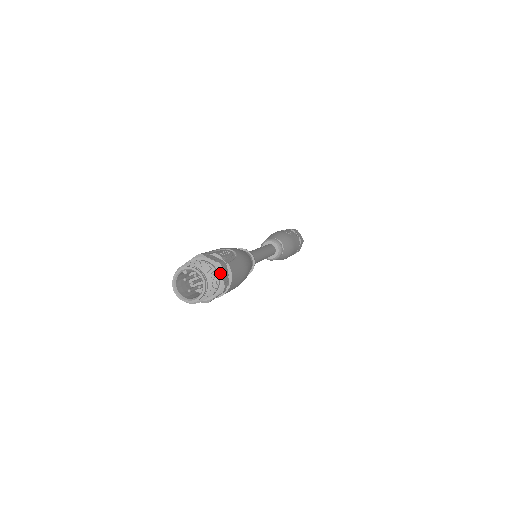
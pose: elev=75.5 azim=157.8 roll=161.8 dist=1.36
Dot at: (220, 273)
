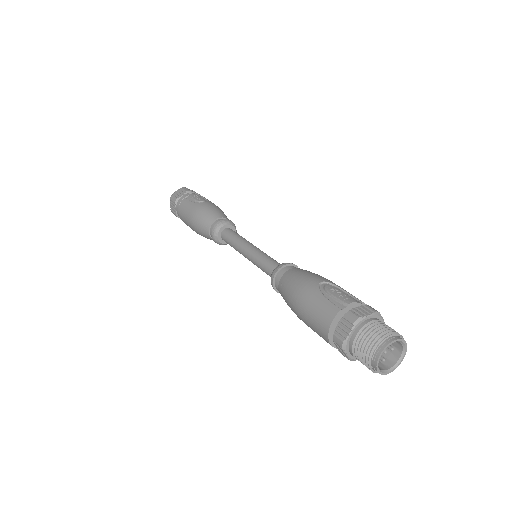
Dot at: (381, 319)
